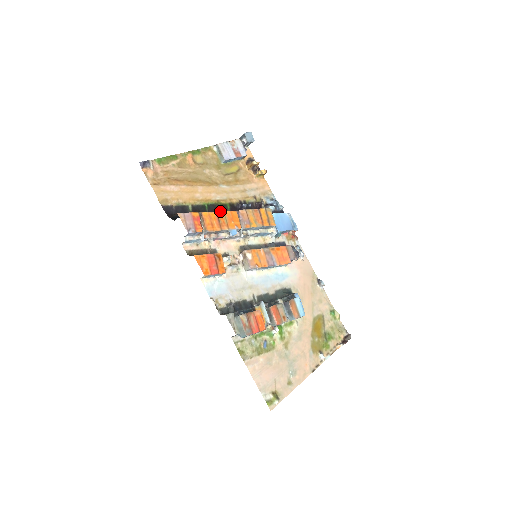
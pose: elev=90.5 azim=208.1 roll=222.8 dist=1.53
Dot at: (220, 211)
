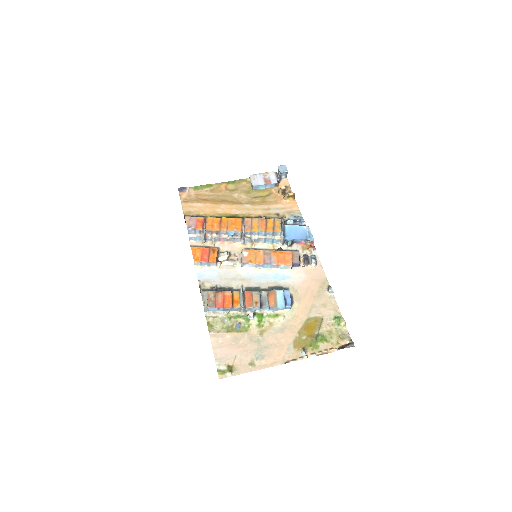
Dot at: (225, 218)
